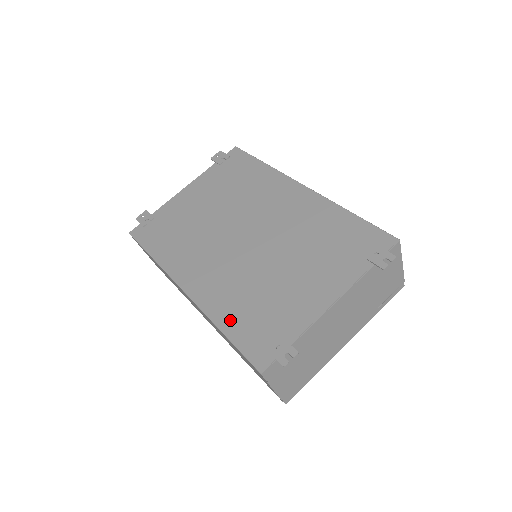
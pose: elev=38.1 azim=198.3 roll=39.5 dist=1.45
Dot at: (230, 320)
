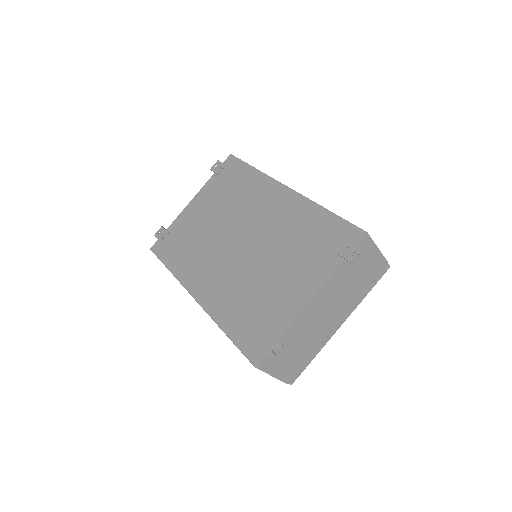
Dot at: (230, 321)
